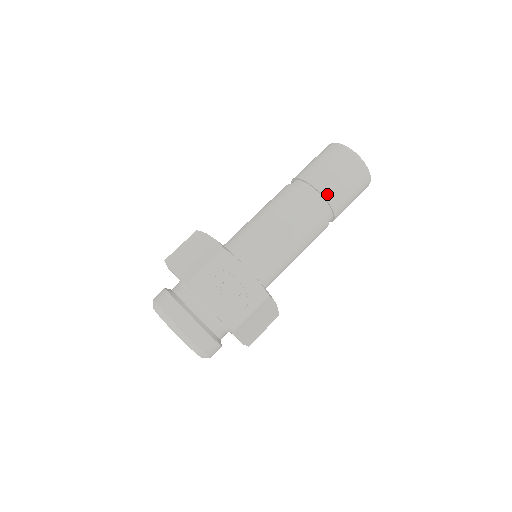
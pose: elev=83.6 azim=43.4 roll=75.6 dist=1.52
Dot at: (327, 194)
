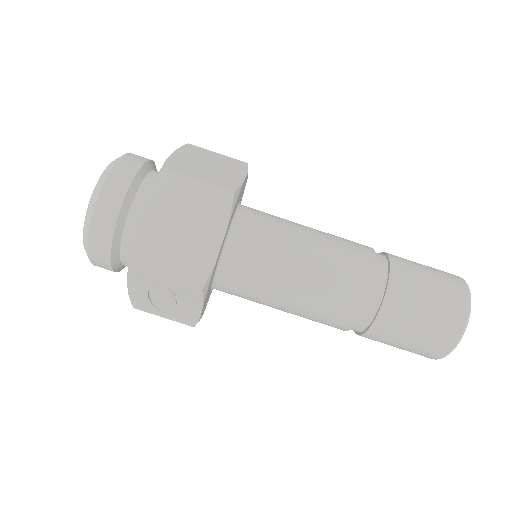
Dot at: (370, 336)
